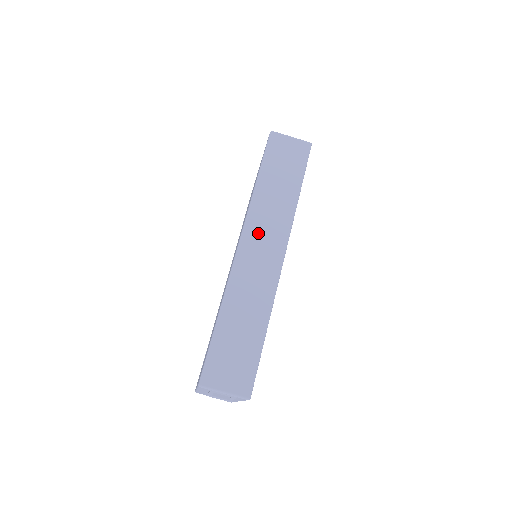
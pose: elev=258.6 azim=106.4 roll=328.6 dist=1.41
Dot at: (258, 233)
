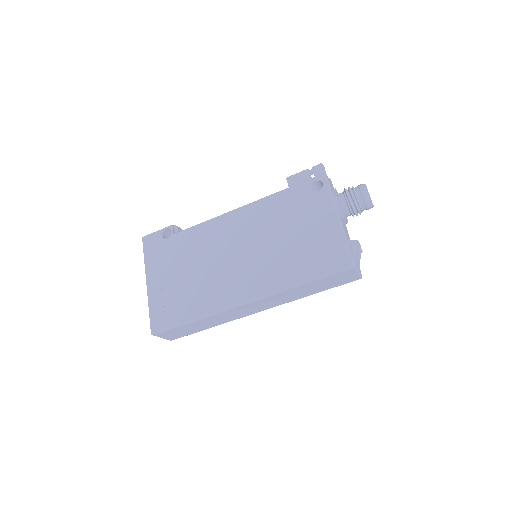
Dot at: (263, 302)
